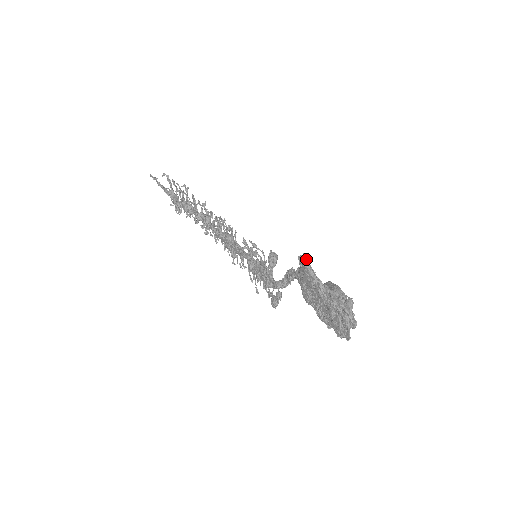
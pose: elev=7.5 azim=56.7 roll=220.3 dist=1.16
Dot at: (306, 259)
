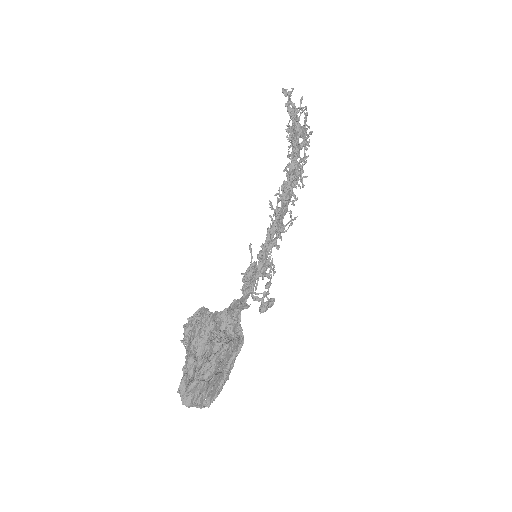
Dot at: (195, 317)
